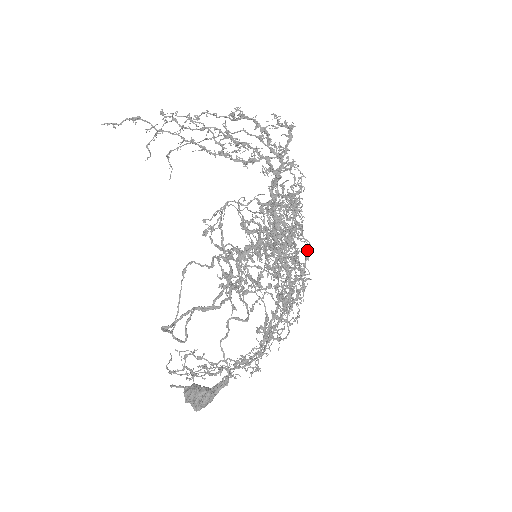
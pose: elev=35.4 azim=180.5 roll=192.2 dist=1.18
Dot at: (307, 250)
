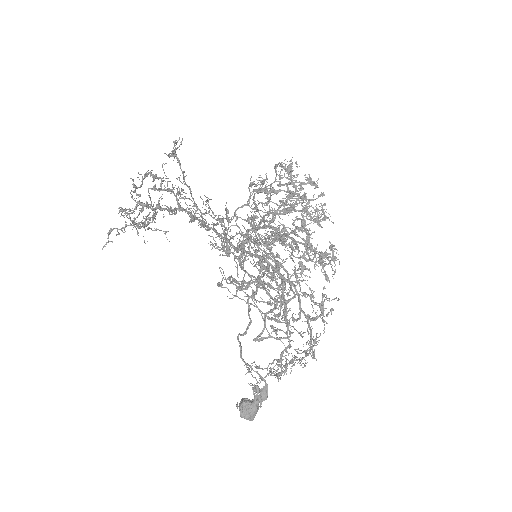
Dot at: (255, 242)
